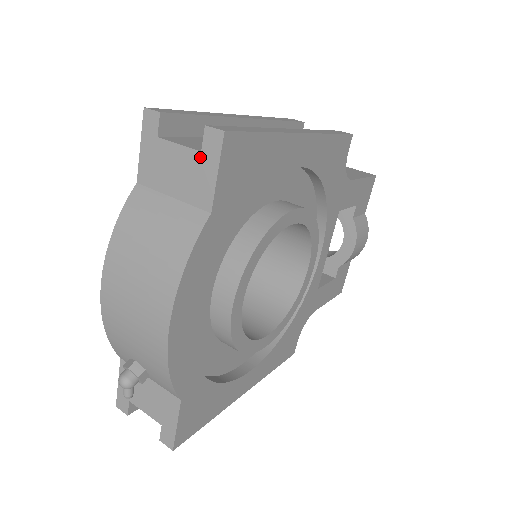
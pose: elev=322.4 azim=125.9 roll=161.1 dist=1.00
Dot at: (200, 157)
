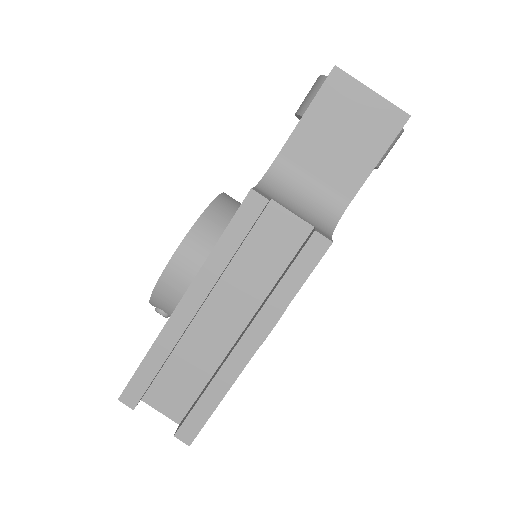
Dot at: (180, 423)
